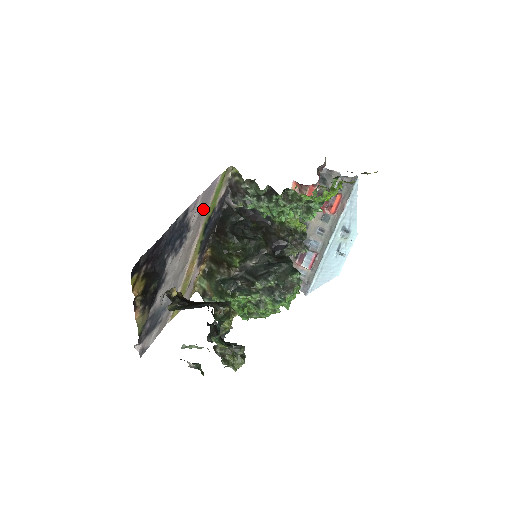
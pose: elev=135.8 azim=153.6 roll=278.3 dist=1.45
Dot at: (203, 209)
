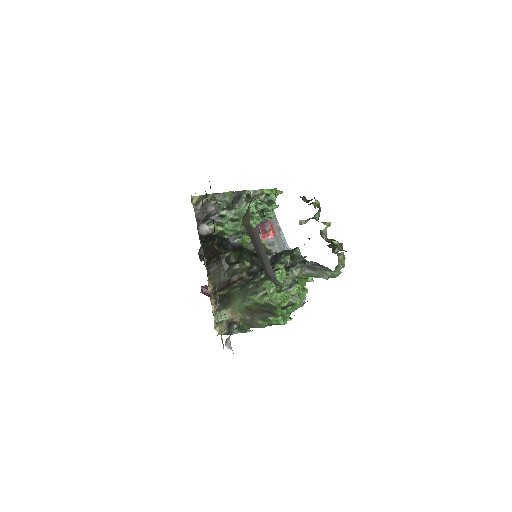
Dot at: occluded
